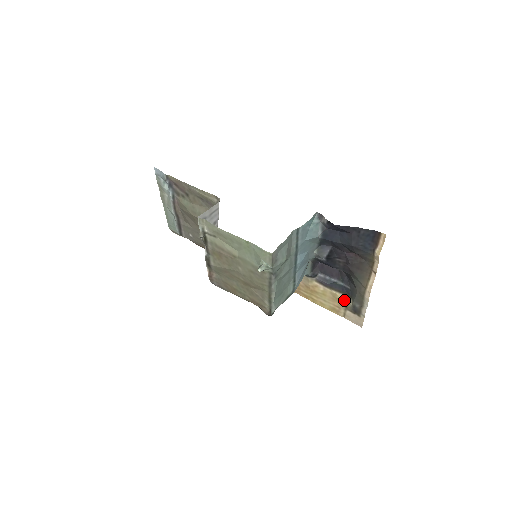
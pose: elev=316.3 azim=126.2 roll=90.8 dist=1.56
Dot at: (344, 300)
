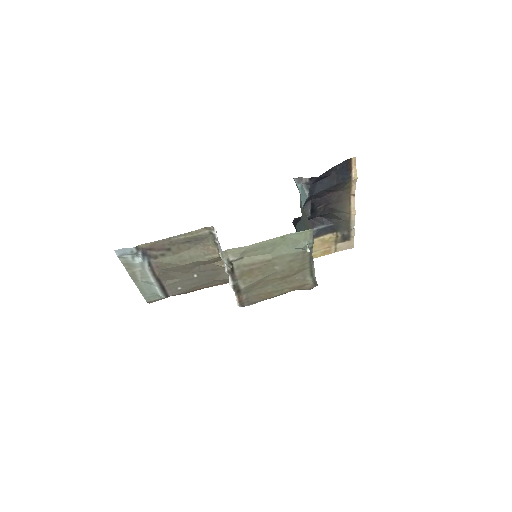
Dot at: (333, 237)
